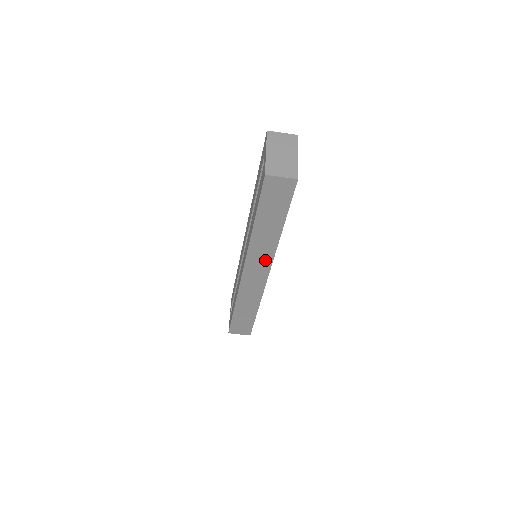
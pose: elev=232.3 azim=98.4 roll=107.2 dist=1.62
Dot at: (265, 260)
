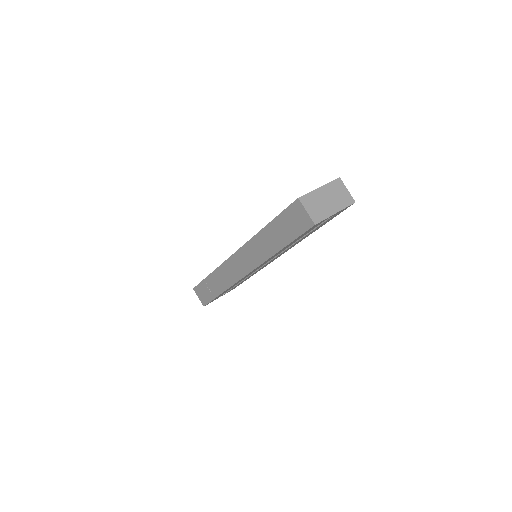
Dot at: (253, 261)
